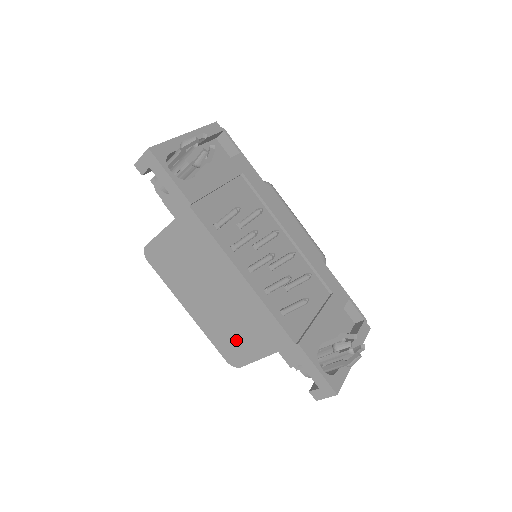
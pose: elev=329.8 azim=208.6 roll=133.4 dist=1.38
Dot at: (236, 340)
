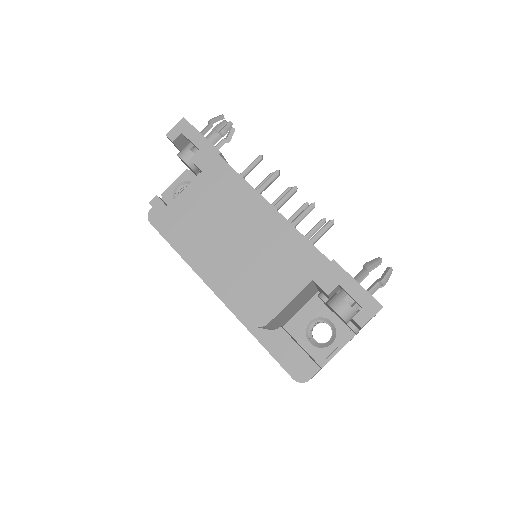
Dot at: (263, 286)
